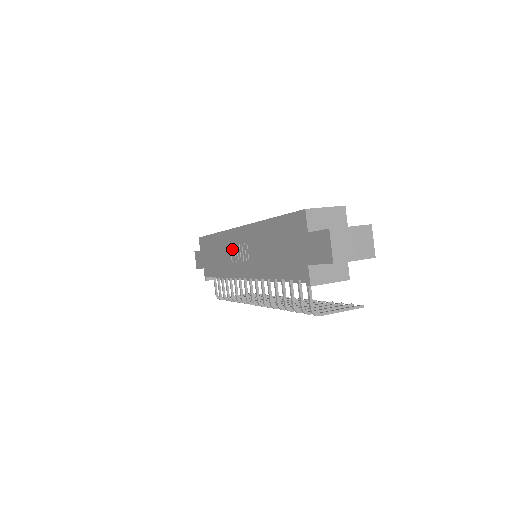
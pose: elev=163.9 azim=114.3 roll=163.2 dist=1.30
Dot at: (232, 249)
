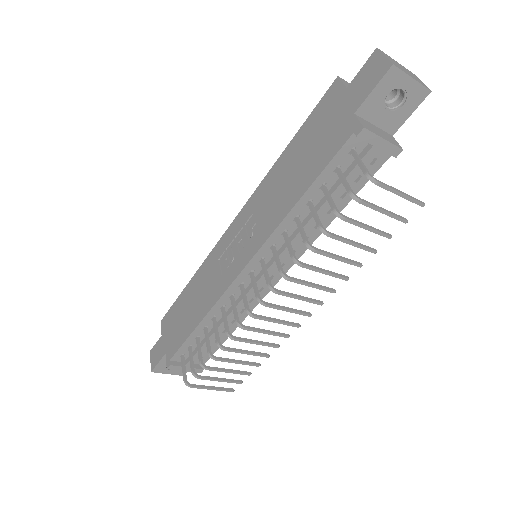
Dot at: (223, 258)
